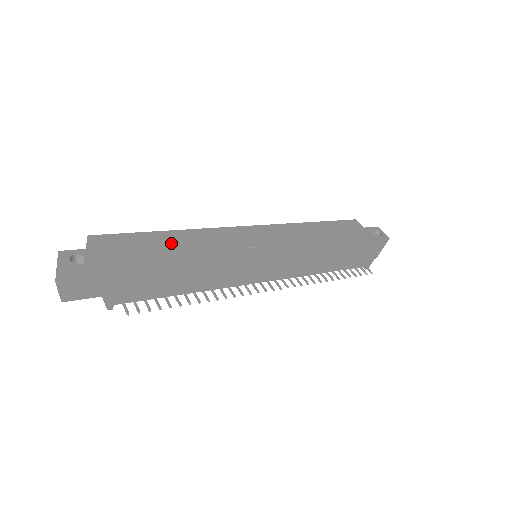
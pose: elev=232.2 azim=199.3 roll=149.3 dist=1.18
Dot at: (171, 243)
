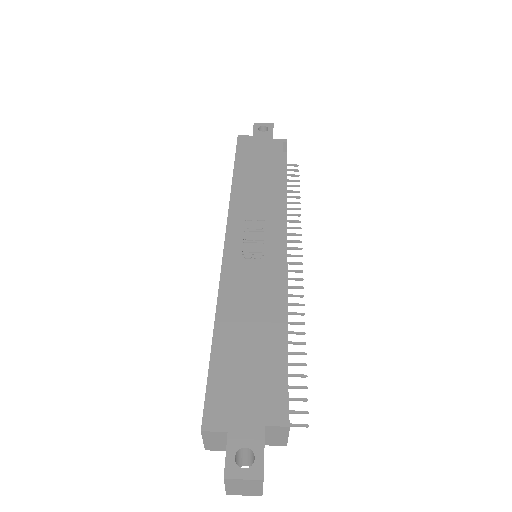
Dot at: (237, 337)
